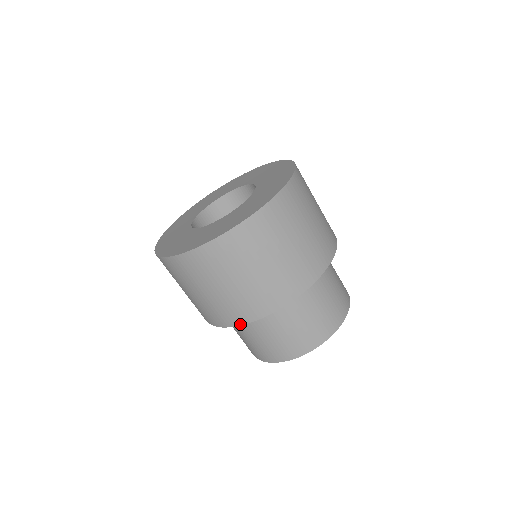
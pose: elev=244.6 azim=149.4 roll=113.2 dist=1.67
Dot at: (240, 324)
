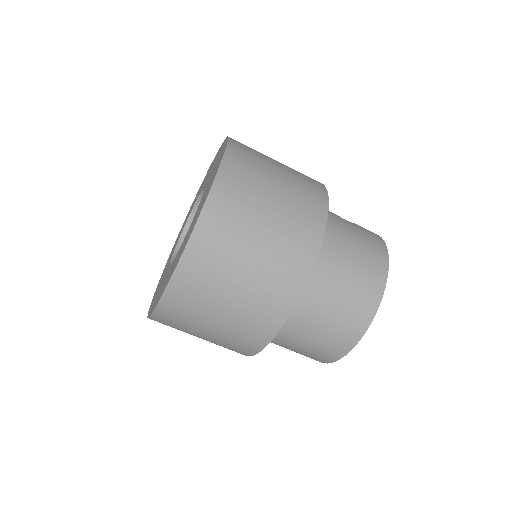
Dot at: occluded
